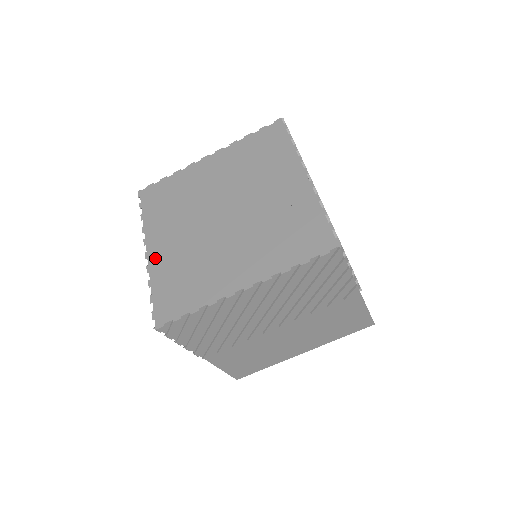
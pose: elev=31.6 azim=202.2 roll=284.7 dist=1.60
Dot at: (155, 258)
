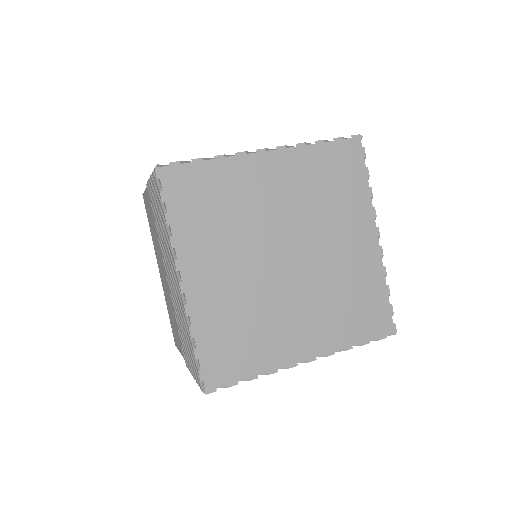
Dot at: (197, 296)
